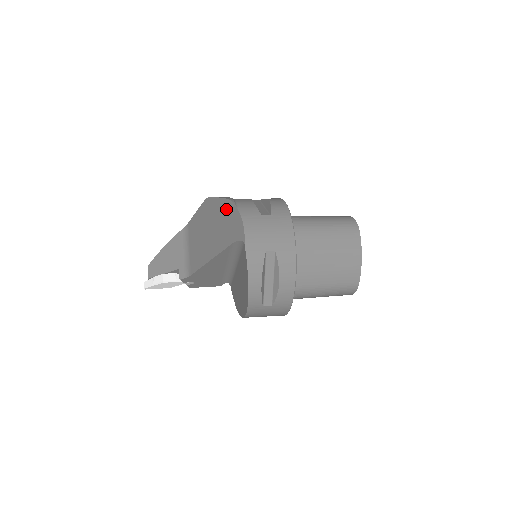
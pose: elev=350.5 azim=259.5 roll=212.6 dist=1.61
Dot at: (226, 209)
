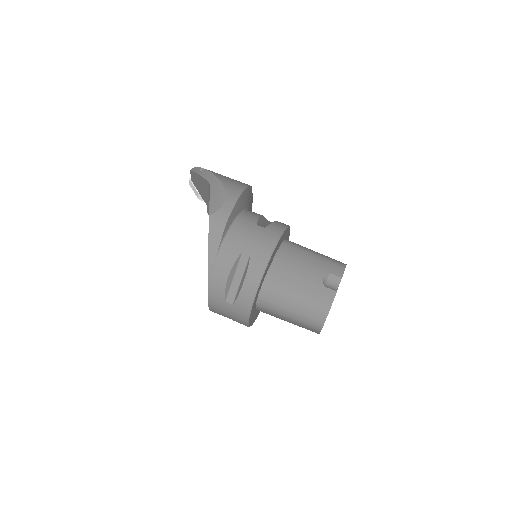
Dot at: occluded
